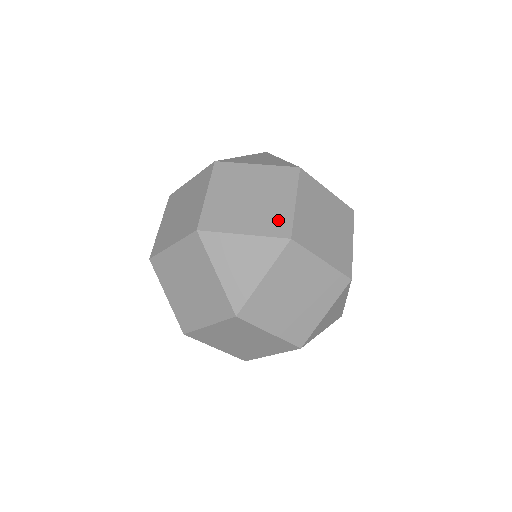
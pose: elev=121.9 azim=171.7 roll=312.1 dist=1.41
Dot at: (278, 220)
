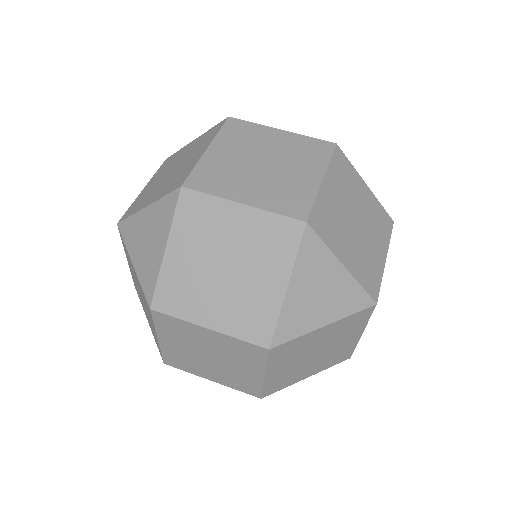
Dot at: (372, 272)
